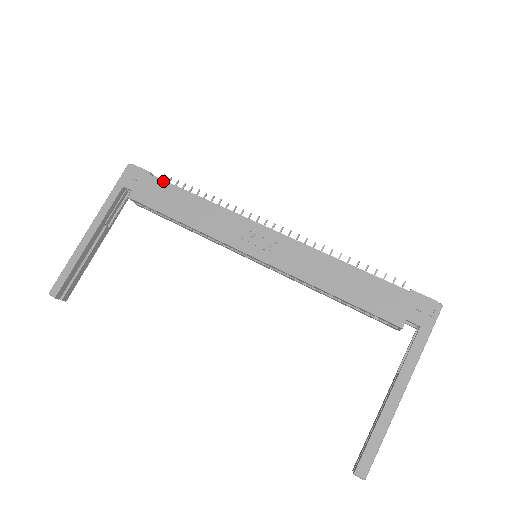
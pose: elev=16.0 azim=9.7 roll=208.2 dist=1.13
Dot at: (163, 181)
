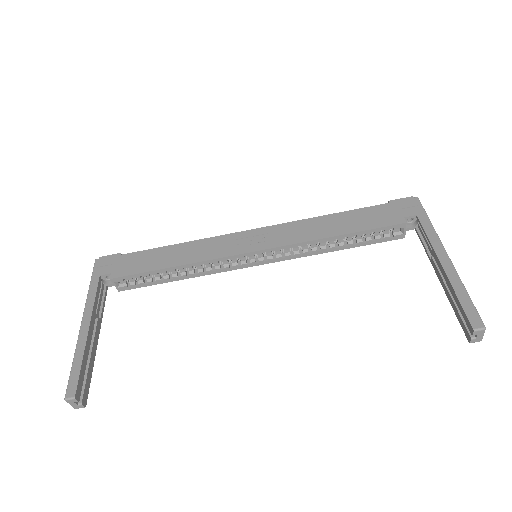
Dot at: (137, 252)
